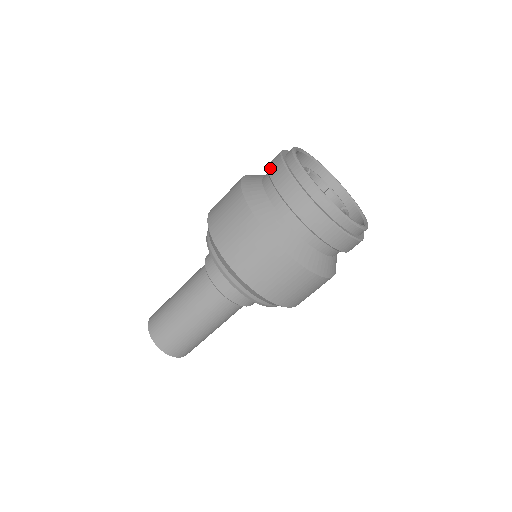
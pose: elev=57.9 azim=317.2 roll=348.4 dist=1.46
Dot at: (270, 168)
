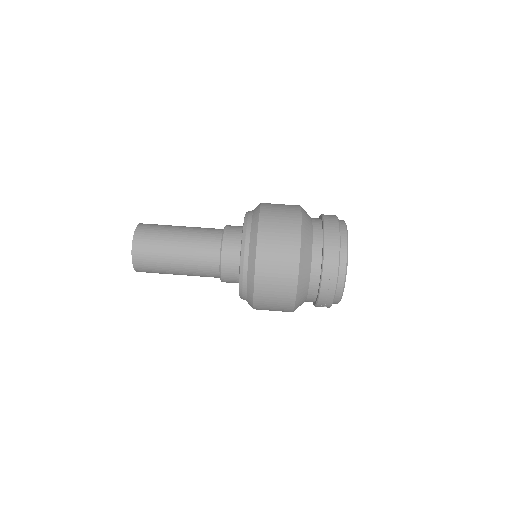
Dot at: occluded
